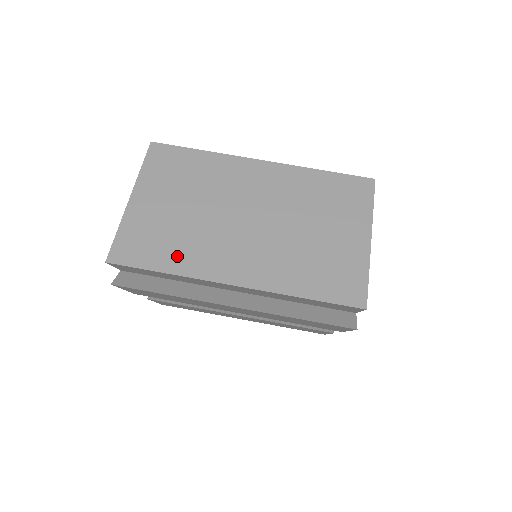
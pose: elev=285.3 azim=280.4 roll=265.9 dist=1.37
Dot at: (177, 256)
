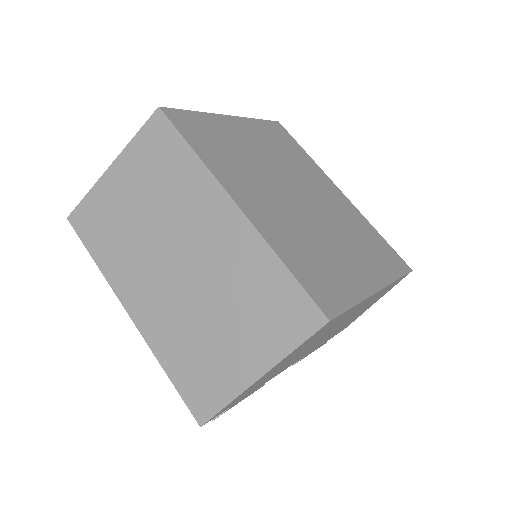
Dot at: (109, 253)
